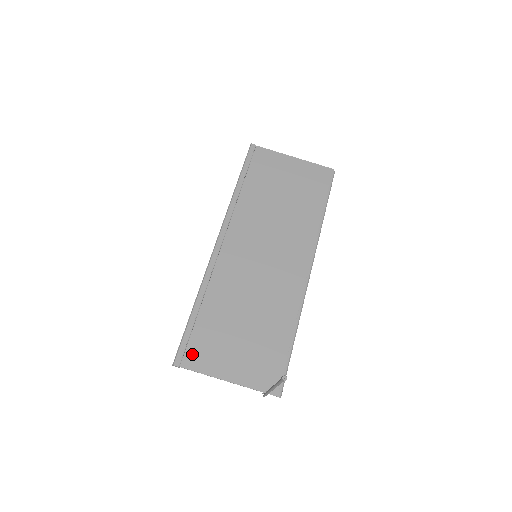
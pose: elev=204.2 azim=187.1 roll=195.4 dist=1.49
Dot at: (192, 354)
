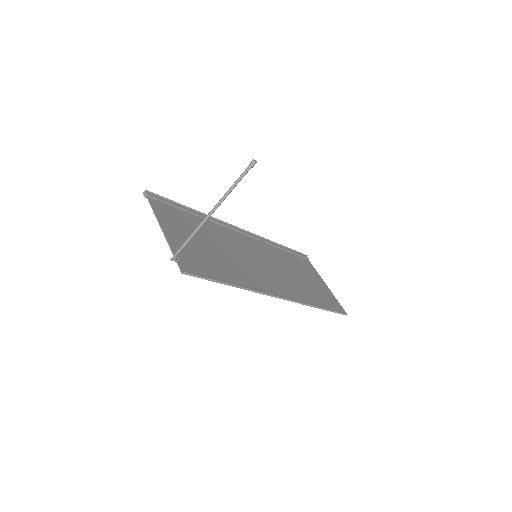
Dot at: (162, 206)
